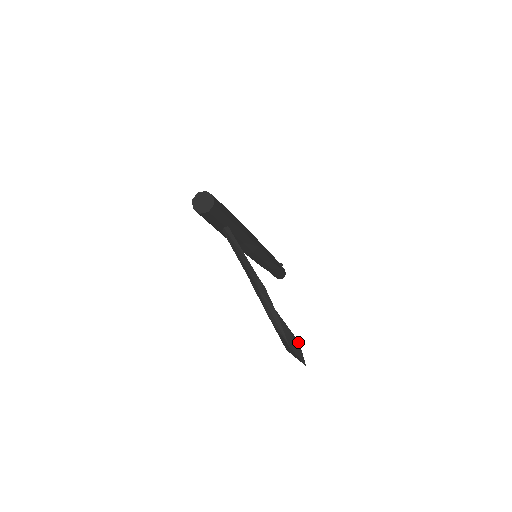
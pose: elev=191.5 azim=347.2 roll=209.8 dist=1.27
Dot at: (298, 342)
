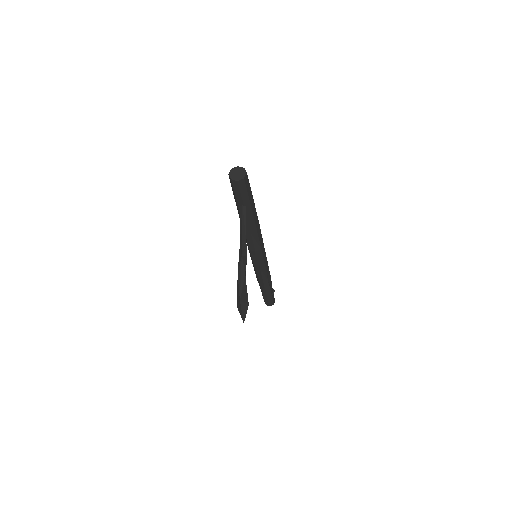
Dot at: (248, 304)
